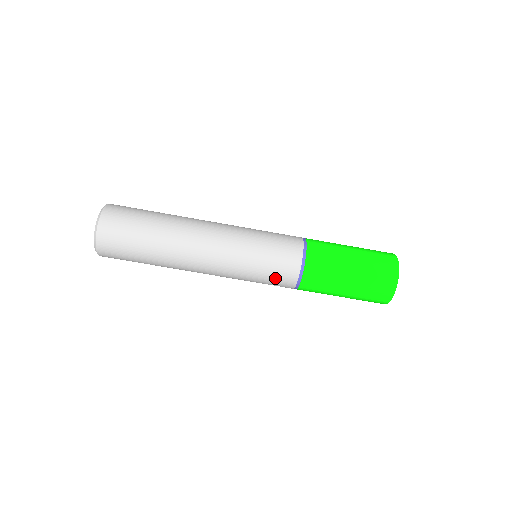
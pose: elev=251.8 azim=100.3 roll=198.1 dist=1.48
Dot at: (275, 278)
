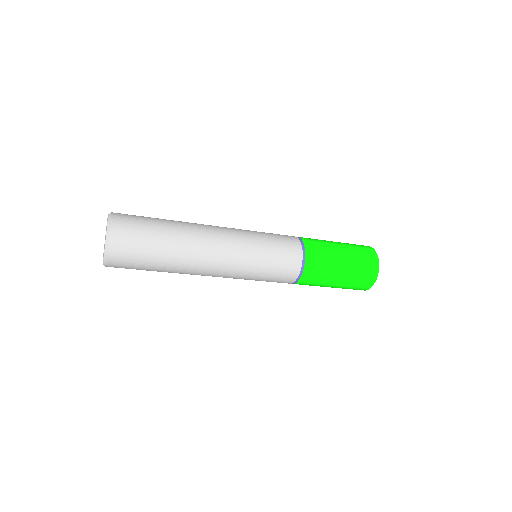
Dot at: occluded
